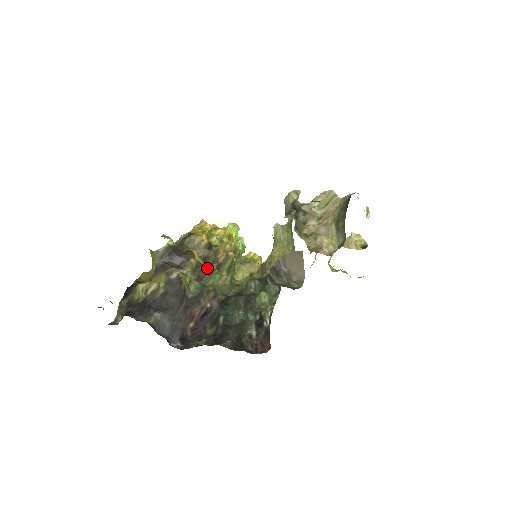
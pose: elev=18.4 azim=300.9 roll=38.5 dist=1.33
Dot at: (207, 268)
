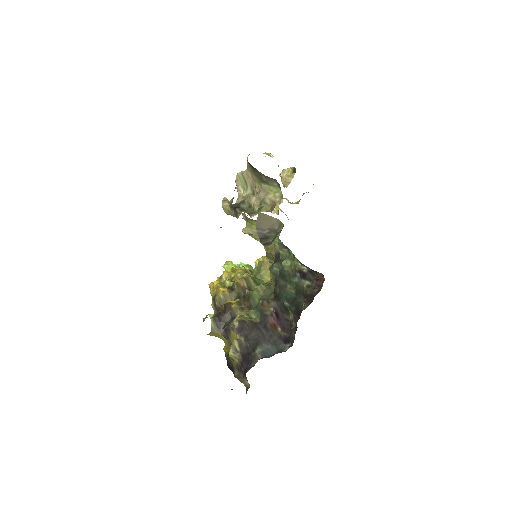
Dot at: (245, 298)
